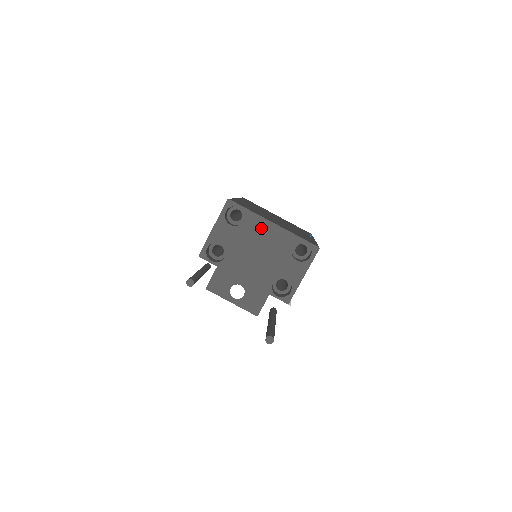
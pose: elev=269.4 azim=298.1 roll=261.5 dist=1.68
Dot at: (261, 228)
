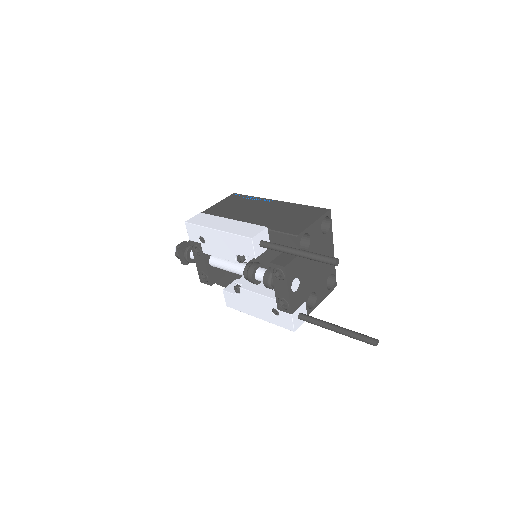
Dot at: (329, 247)
